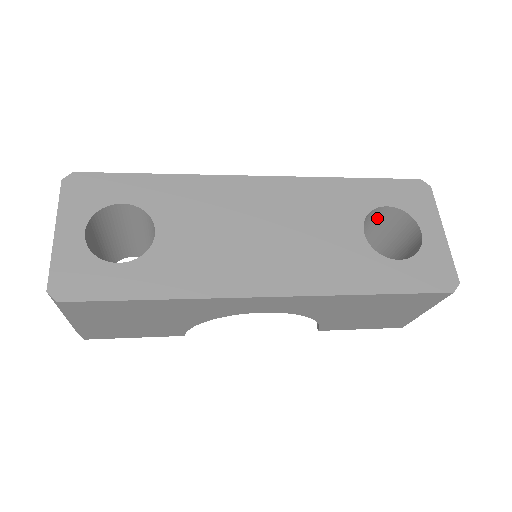
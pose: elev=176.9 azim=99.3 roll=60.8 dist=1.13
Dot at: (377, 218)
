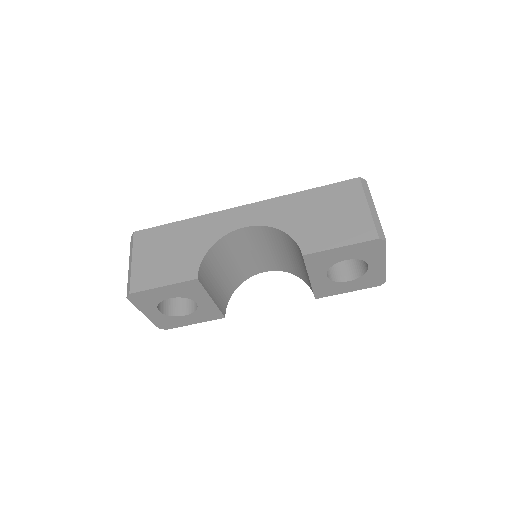
Dot at: occluded
